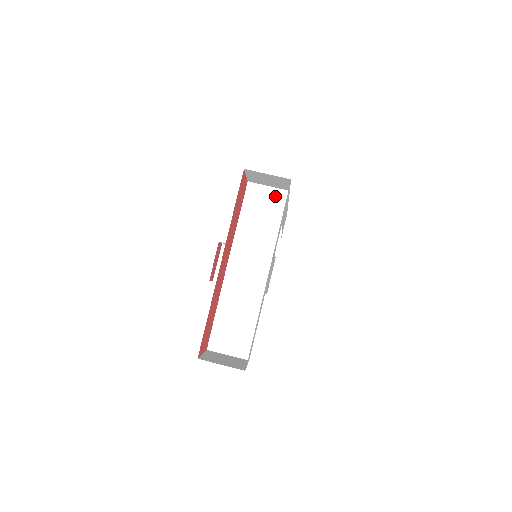
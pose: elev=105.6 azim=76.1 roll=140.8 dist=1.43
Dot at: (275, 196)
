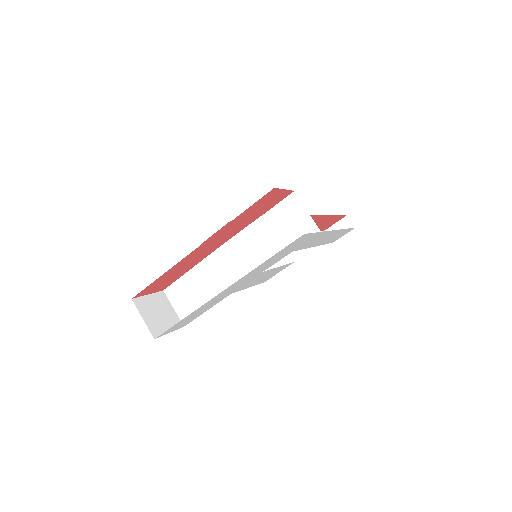
Dot at: (305, 225)
